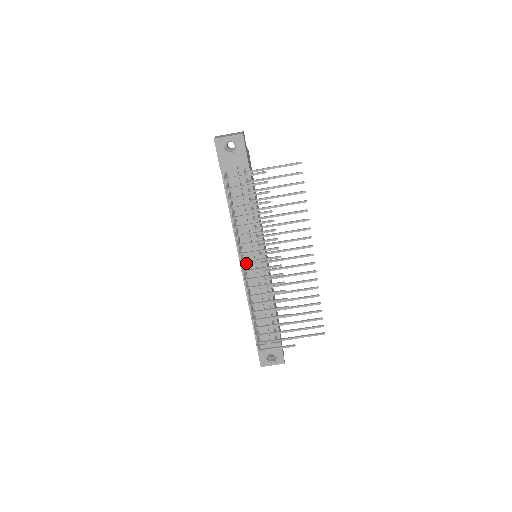
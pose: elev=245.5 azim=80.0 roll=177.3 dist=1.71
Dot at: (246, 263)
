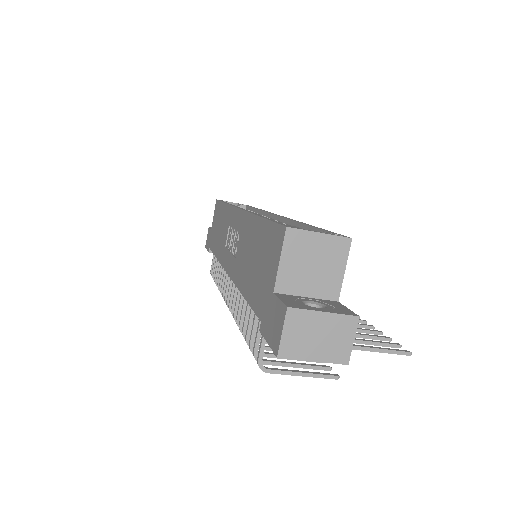
Dot at: occluded
